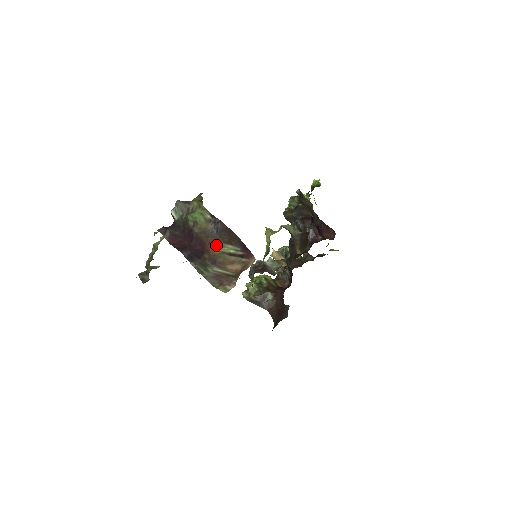
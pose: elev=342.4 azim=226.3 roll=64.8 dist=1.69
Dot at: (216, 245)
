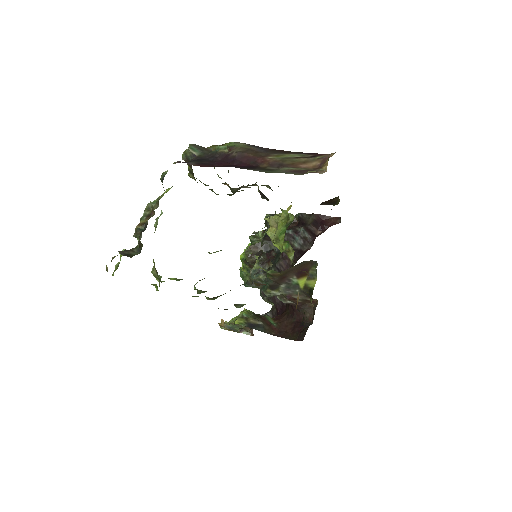
Dot at: (273, 155)
